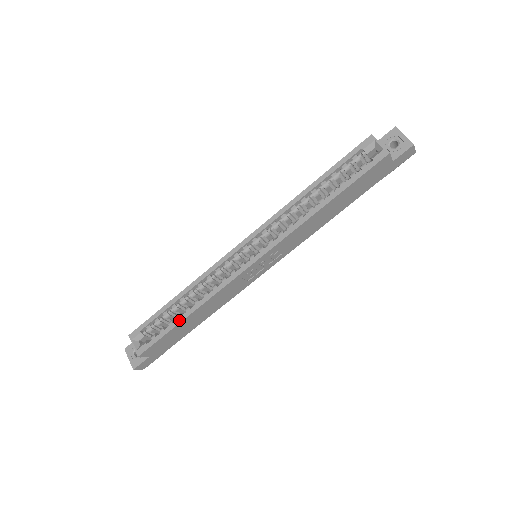
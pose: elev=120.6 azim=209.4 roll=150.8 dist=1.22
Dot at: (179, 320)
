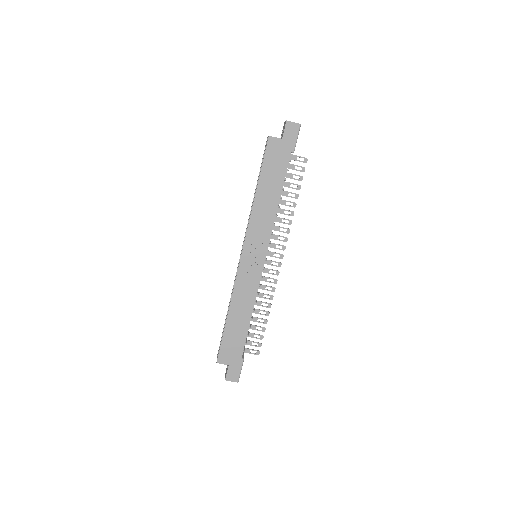
Dot at: occluded
